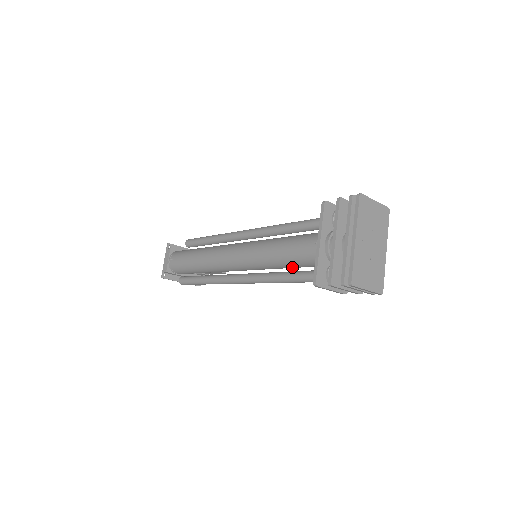
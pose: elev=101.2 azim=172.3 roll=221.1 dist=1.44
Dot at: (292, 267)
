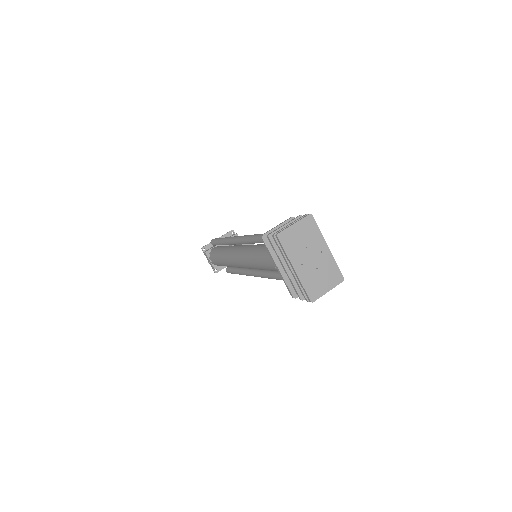
Dot at: occluded
